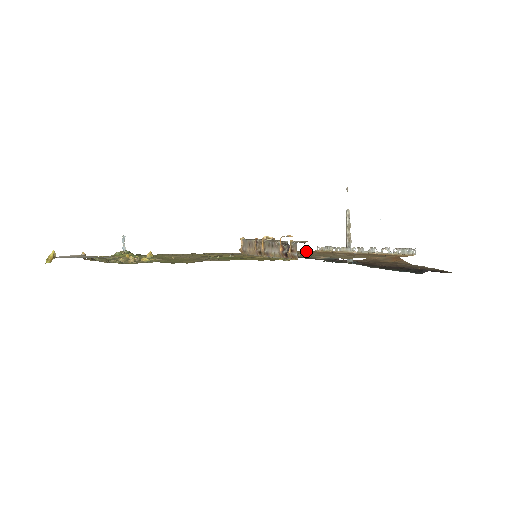
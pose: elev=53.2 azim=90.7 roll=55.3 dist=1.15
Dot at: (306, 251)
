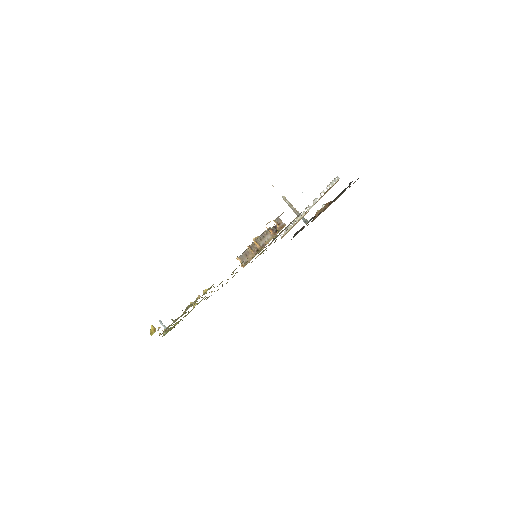
Dot at: occluded
